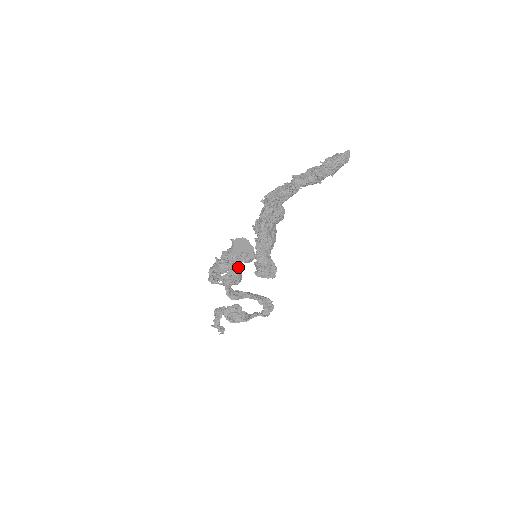
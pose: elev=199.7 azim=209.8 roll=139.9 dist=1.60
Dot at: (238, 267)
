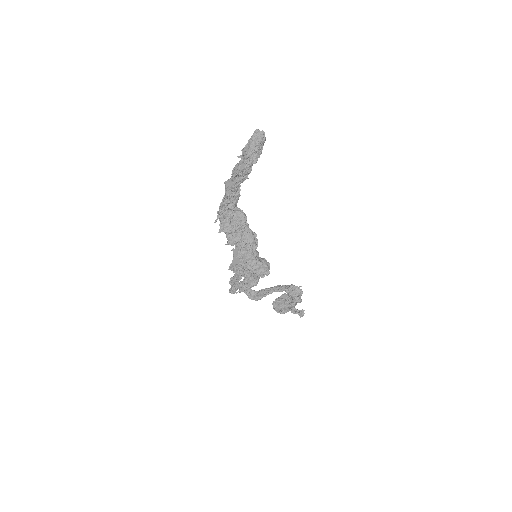
Dot at: occluded
